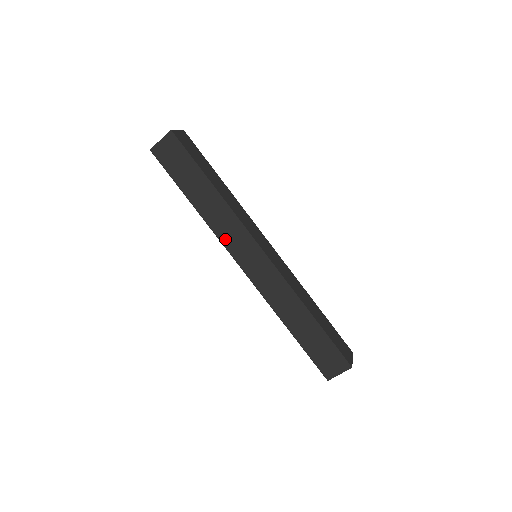
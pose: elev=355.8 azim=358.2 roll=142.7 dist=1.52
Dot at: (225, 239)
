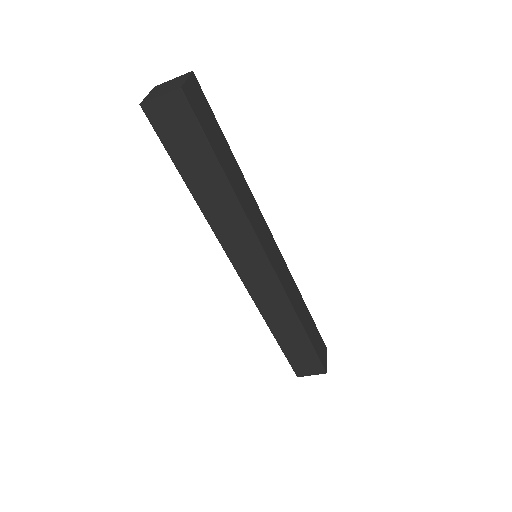
Dot at: (225, 240)
